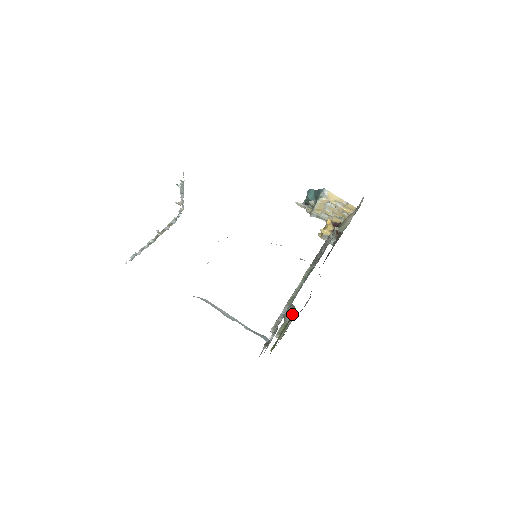
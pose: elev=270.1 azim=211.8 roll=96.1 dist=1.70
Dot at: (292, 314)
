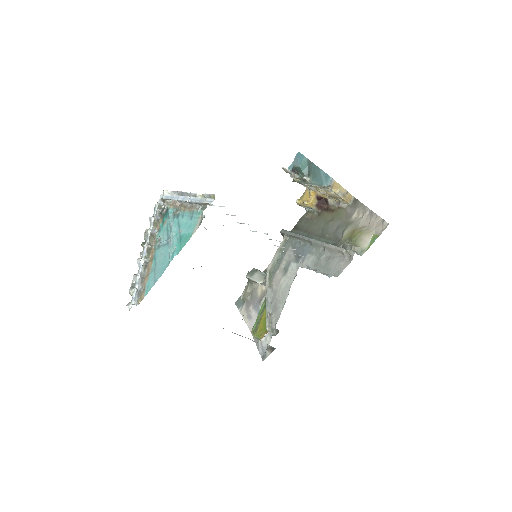
Dot at: (265, 285)
